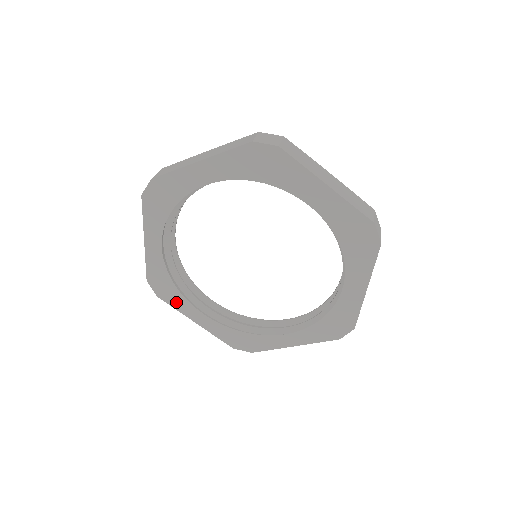
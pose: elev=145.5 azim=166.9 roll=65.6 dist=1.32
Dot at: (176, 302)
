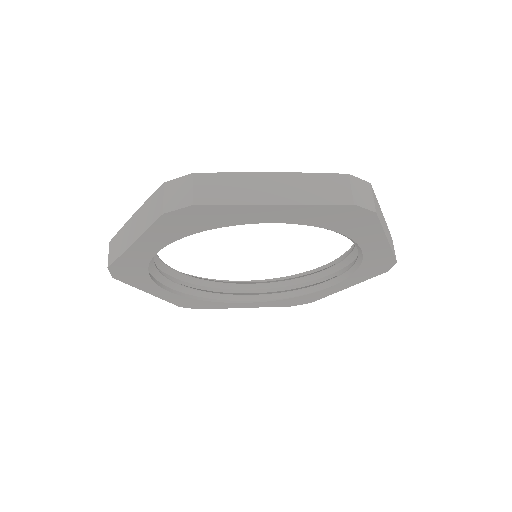
Dot at: (217, 306)
